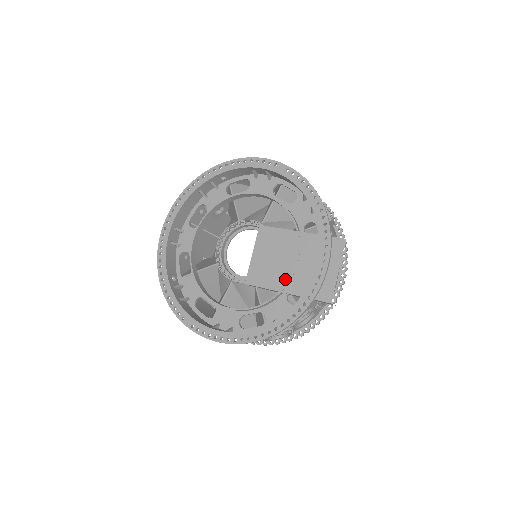
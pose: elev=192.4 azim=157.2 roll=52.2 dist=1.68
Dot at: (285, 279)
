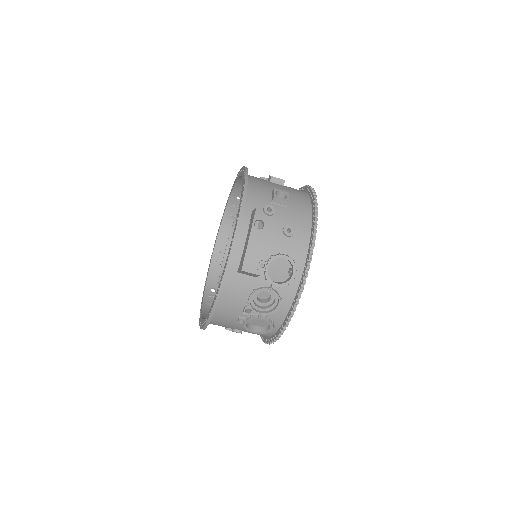
Dot at: occluded
